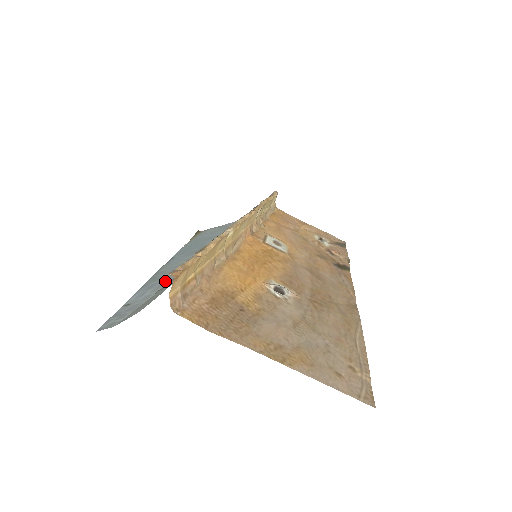
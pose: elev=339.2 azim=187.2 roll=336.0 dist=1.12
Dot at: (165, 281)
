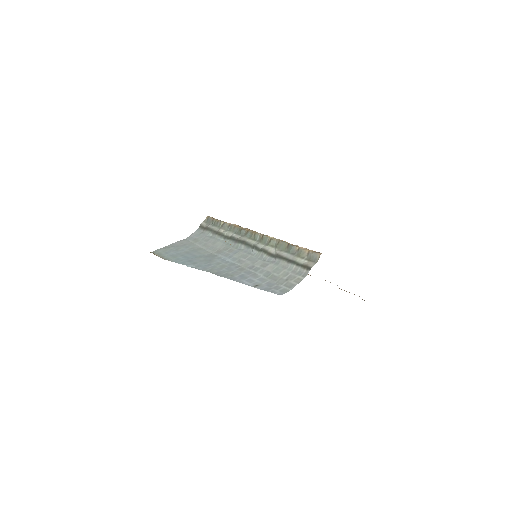
Dot at: (248, 273)
